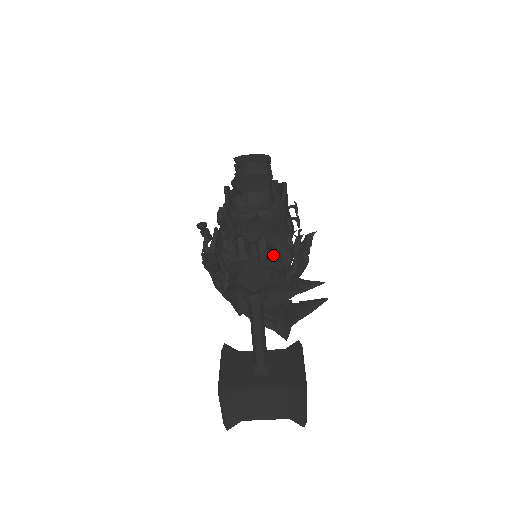
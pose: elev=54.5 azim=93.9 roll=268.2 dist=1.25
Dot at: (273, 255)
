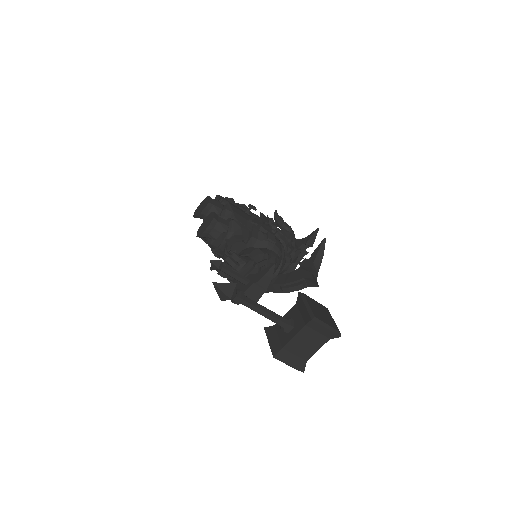
Dot at: (251, 255)
